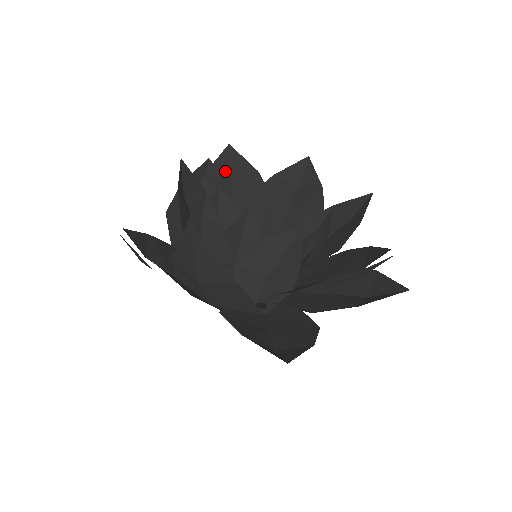
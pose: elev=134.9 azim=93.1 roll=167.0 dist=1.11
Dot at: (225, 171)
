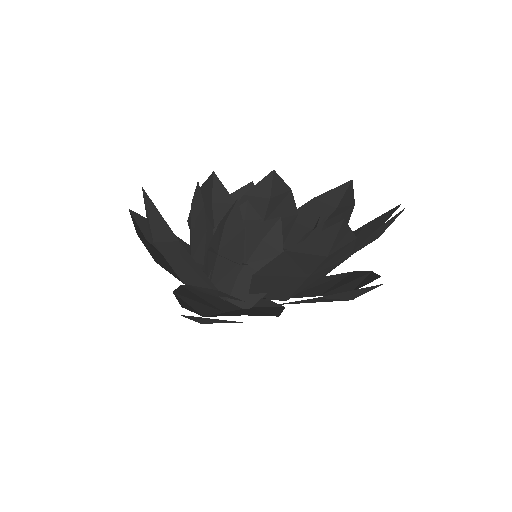
Dot at: (265, 193)
